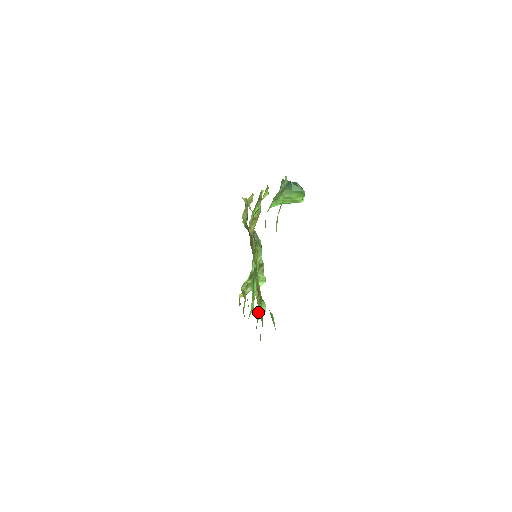
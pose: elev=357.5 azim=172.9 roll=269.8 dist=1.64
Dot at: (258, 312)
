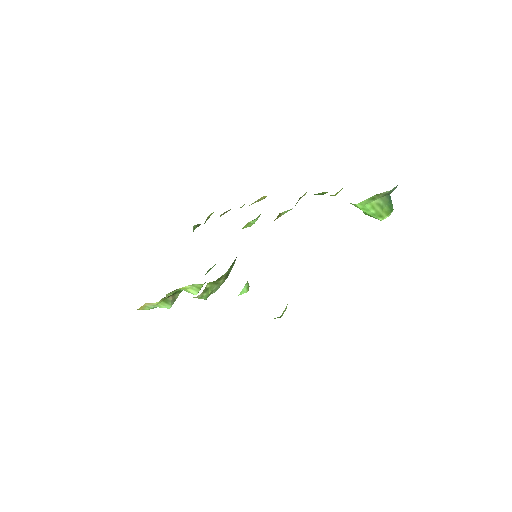
Dot at: occluded
